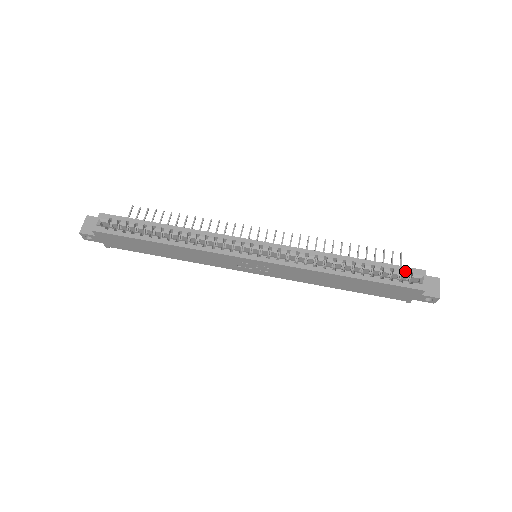
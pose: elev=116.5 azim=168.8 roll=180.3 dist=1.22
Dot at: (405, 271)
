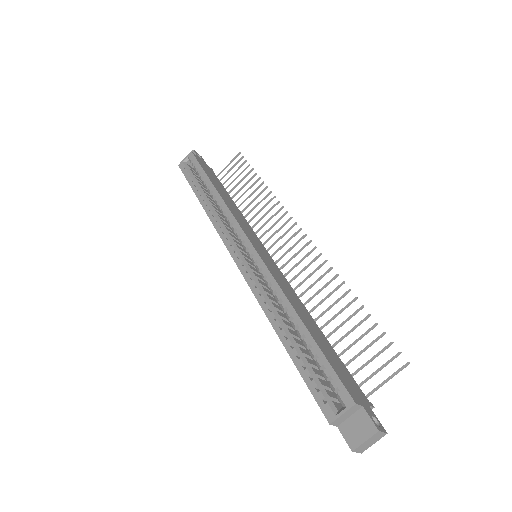
Dot at: (333, 382)
